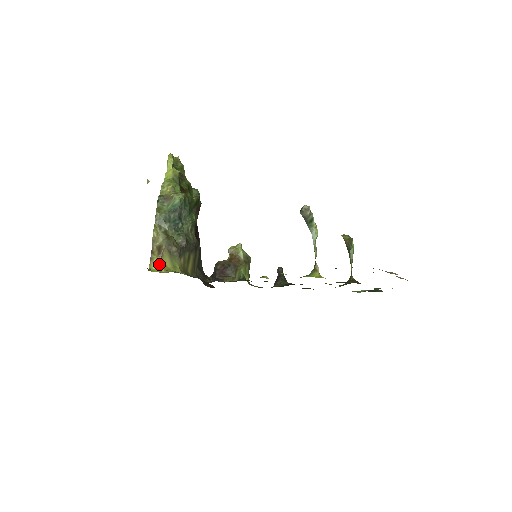
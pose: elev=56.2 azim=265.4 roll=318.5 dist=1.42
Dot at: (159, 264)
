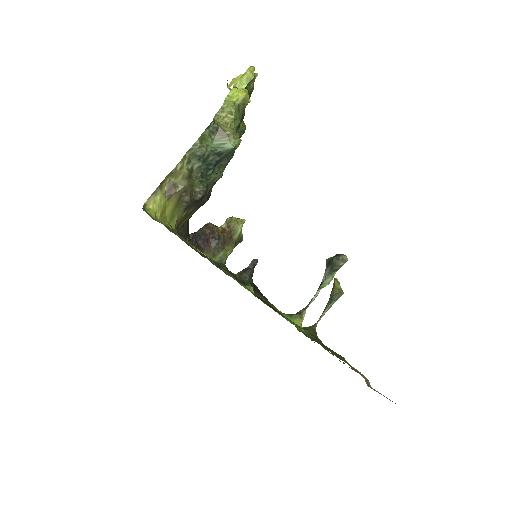
Dot at: (159, 206)
